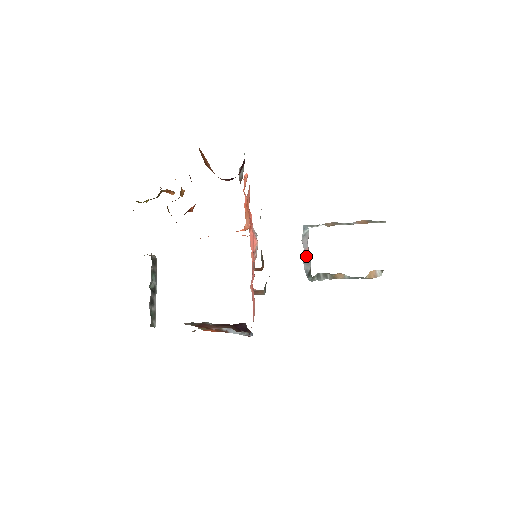
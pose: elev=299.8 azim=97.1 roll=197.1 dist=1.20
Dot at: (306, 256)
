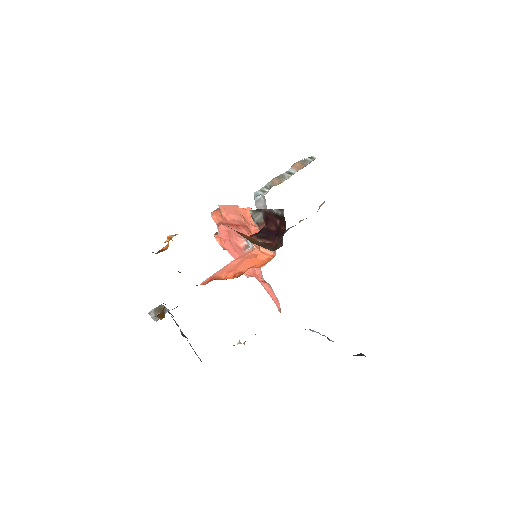
Dot at: occluded
